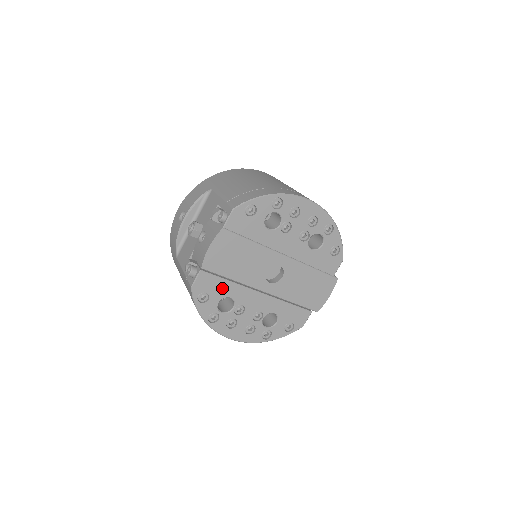
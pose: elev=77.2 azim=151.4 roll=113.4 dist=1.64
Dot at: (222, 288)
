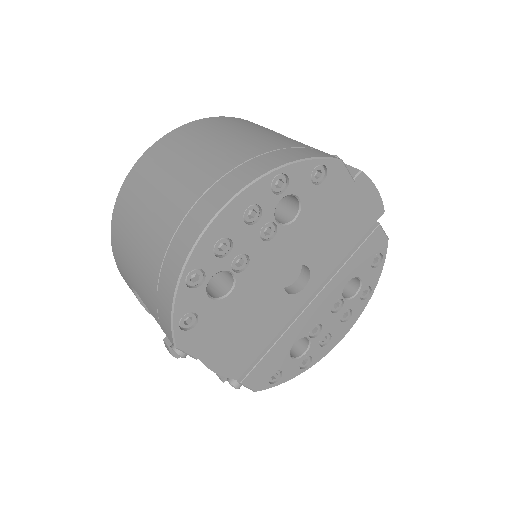
Dot at: (276, 355)
